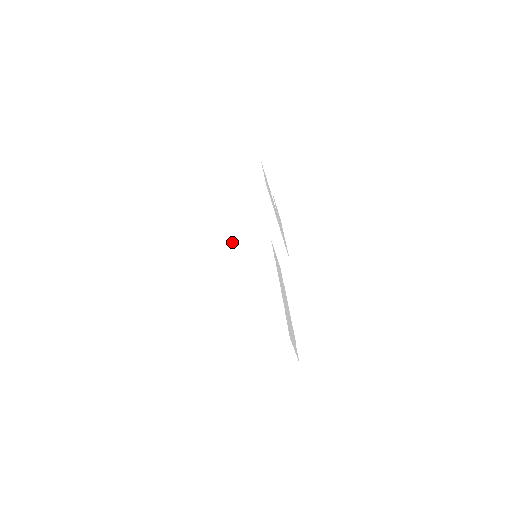
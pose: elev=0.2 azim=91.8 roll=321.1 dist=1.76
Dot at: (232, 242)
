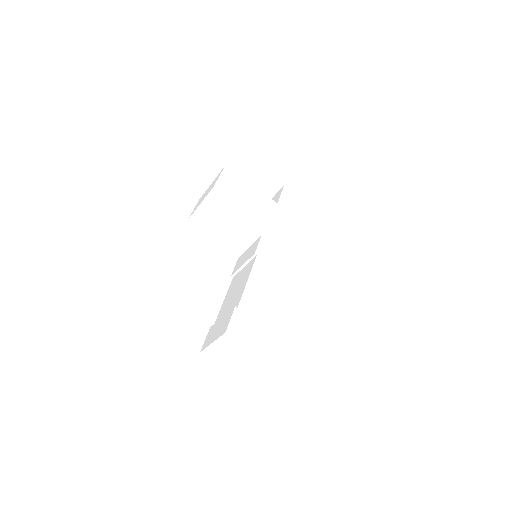
Dot at: (238, 249)
